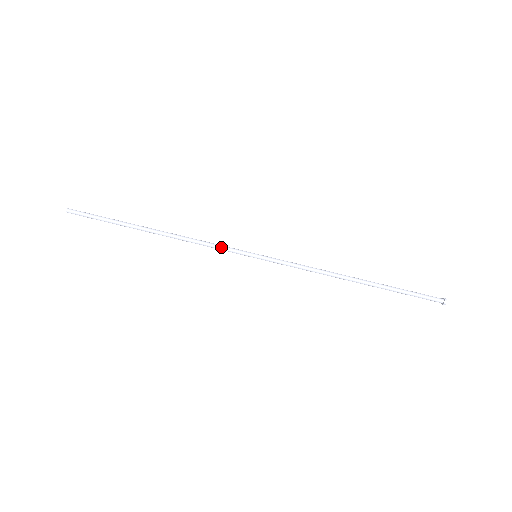
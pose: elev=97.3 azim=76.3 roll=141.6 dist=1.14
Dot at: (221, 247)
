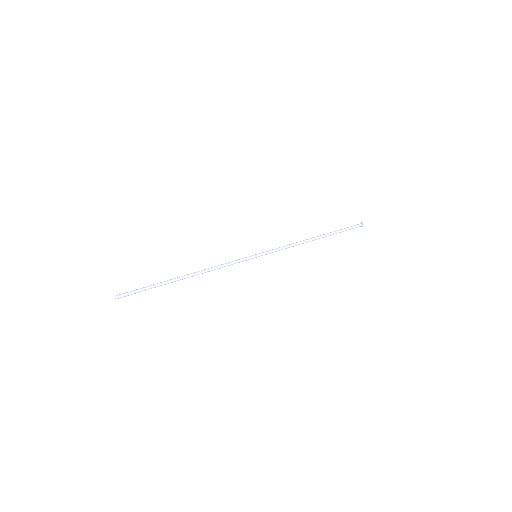
Dot at: (233, 262)
